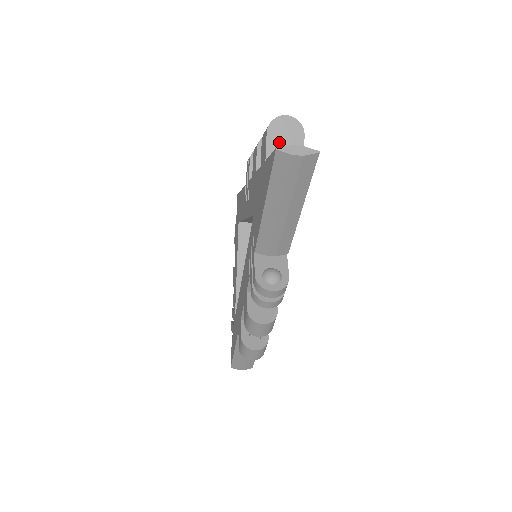
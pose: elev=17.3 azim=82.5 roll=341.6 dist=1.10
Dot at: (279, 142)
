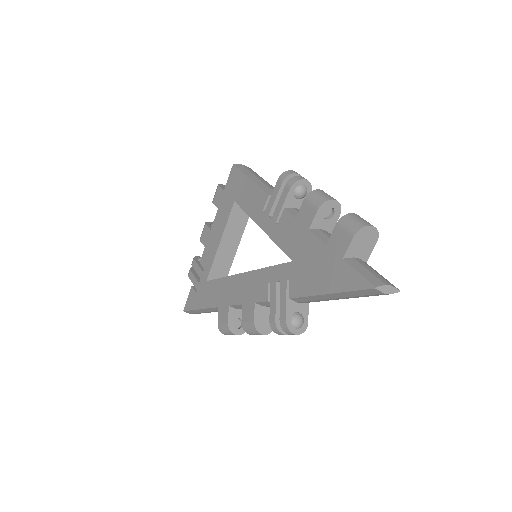
Dot at: (358, 246)
